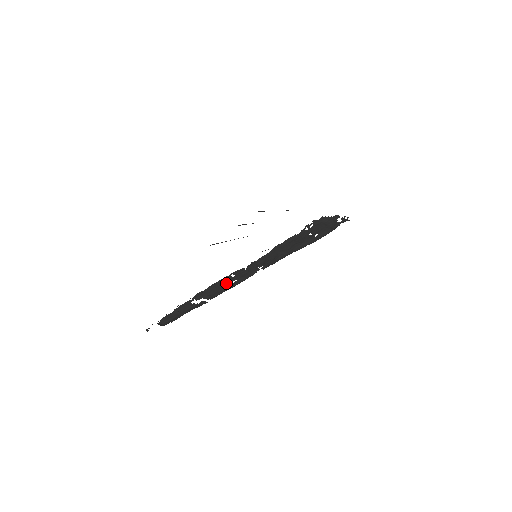
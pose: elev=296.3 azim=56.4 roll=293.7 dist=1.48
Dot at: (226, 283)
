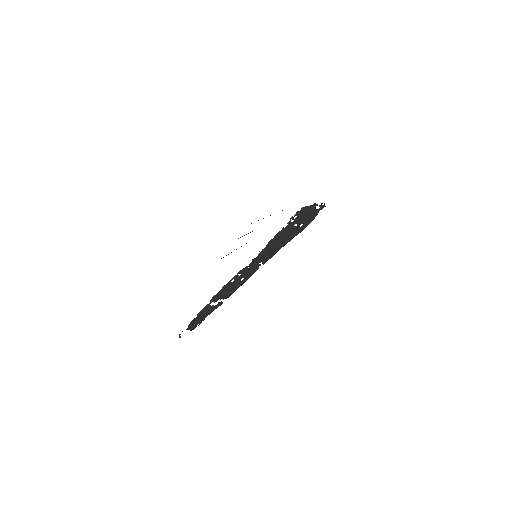
Dot at: (235, 282)
